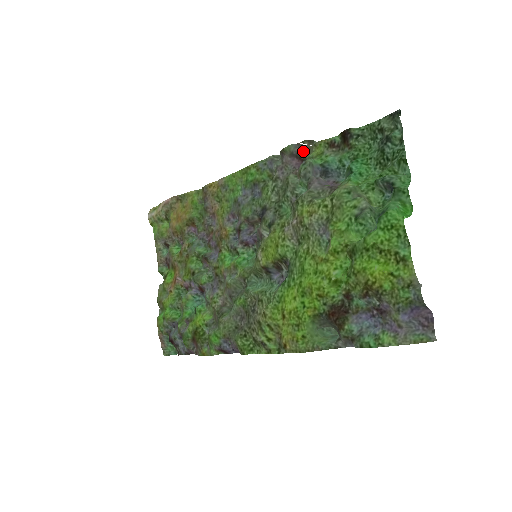
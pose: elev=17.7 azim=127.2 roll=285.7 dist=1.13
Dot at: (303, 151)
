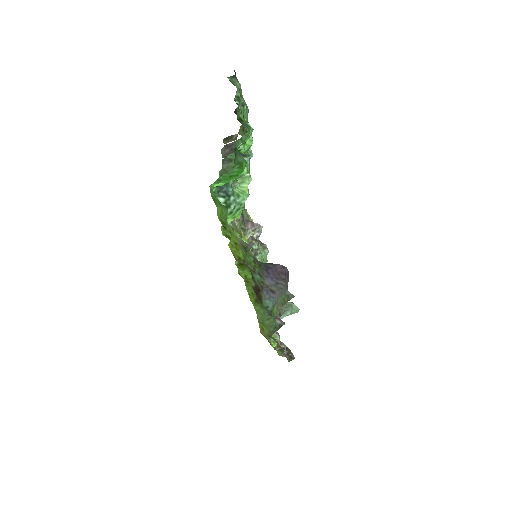
Dot at: occluded
